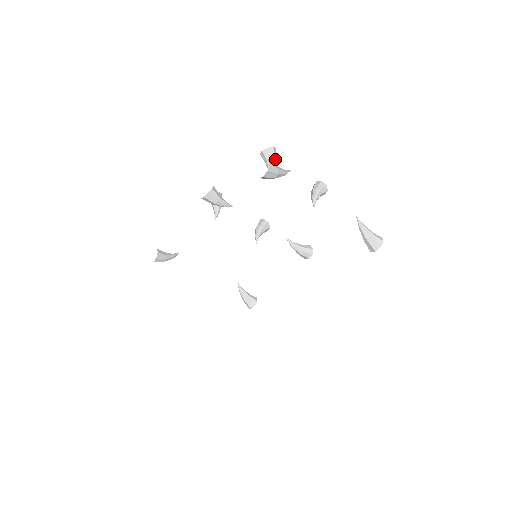
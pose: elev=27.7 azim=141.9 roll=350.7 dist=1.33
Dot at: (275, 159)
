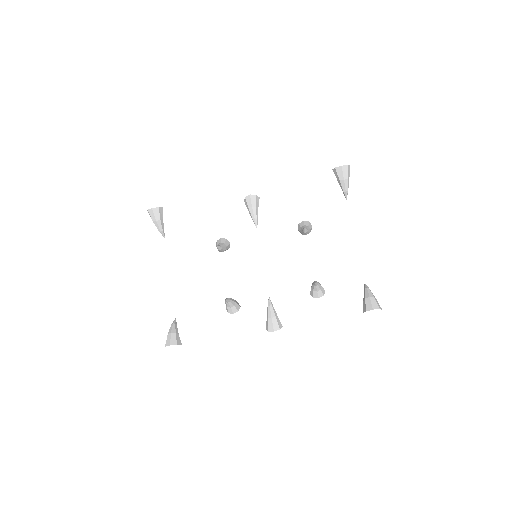
Dot at: (310, 231)
